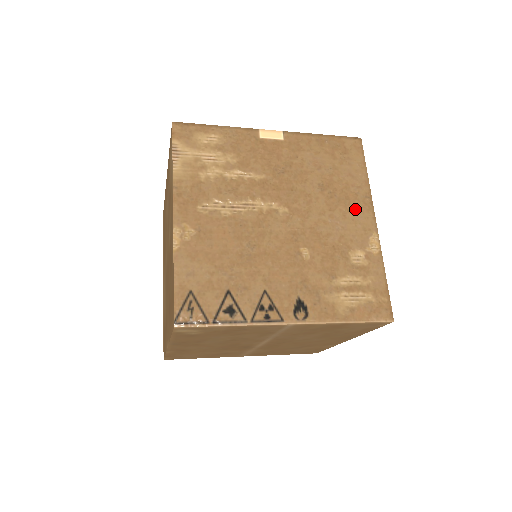
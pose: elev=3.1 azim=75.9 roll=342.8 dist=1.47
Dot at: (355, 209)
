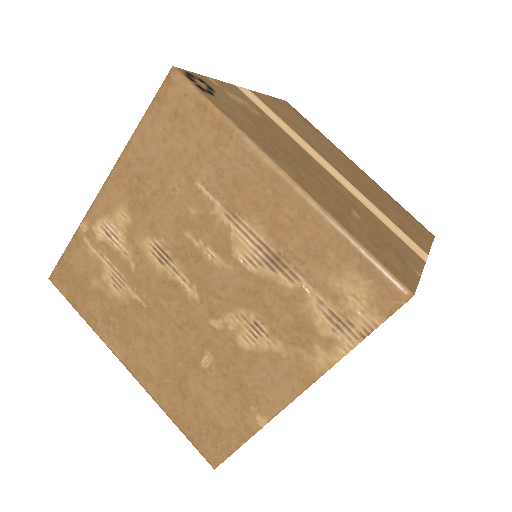
Dot at: occluded
